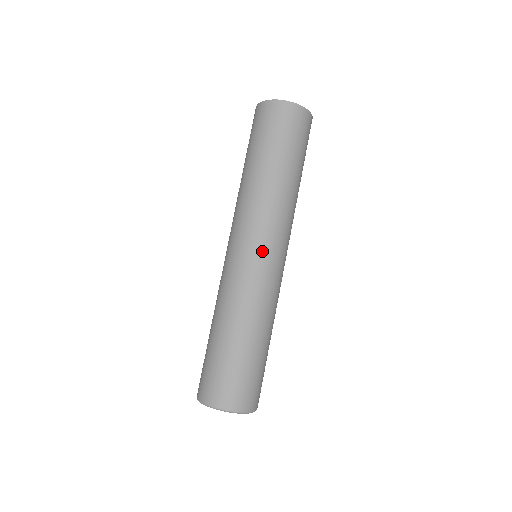
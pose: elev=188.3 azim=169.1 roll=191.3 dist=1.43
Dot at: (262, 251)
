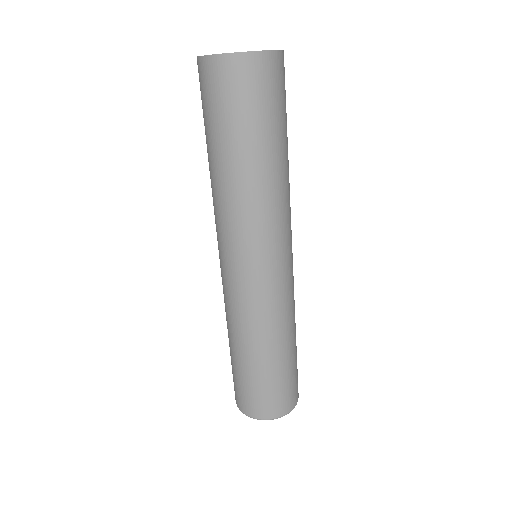
Dot at: (233, 267)
